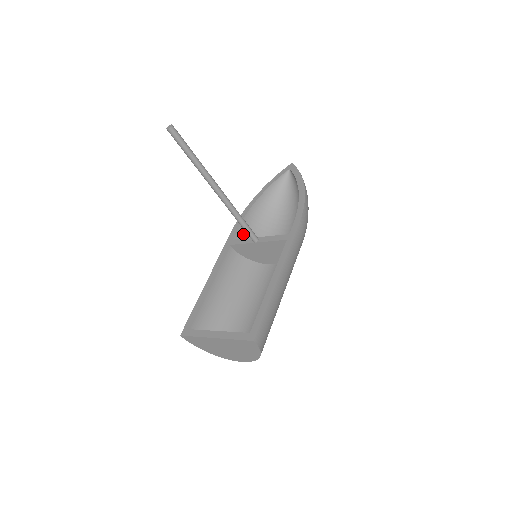
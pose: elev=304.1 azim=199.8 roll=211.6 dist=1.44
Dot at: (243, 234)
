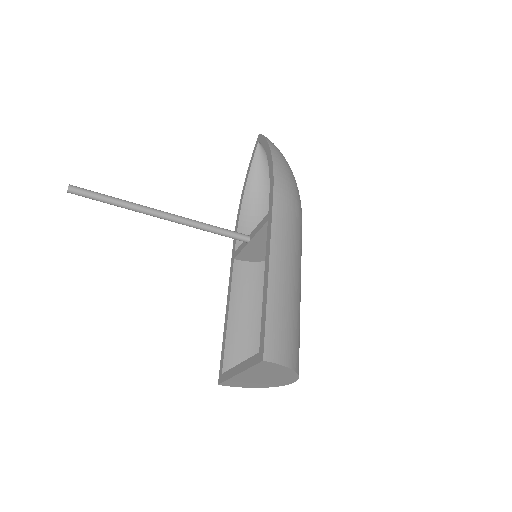
Dot at: occluded
